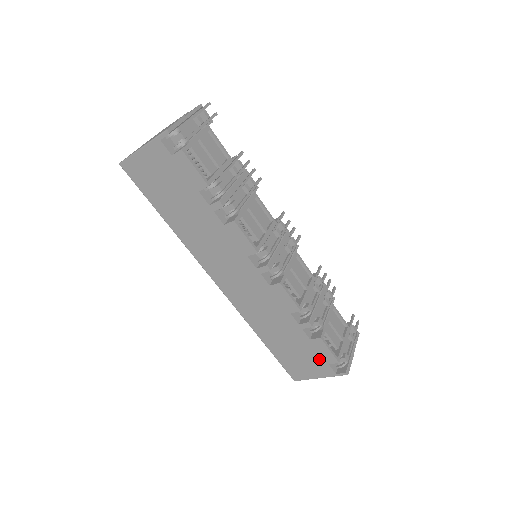
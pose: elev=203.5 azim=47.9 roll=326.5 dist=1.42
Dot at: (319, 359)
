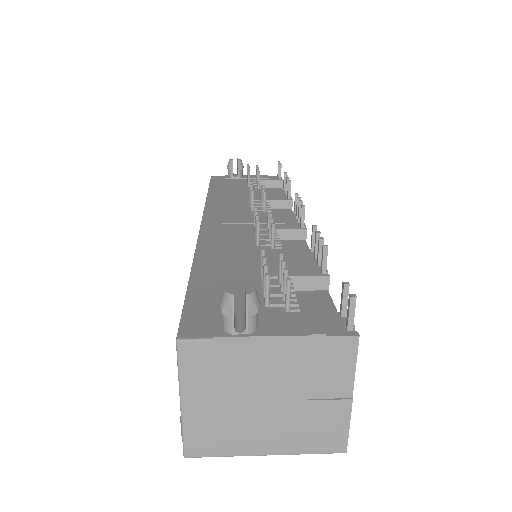
Dot at: occluded
